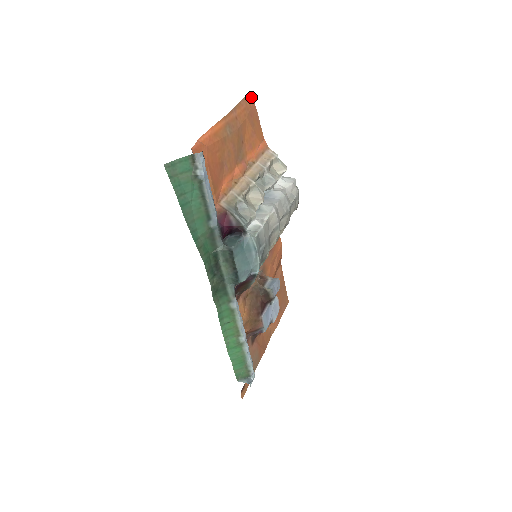
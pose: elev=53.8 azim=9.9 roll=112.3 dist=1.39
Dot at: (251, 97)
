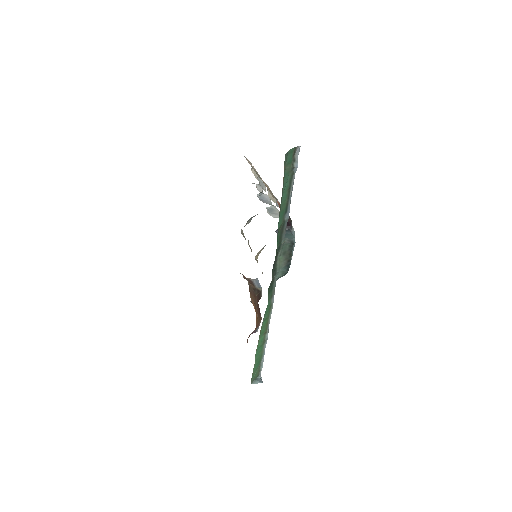
Dot at: occluded
